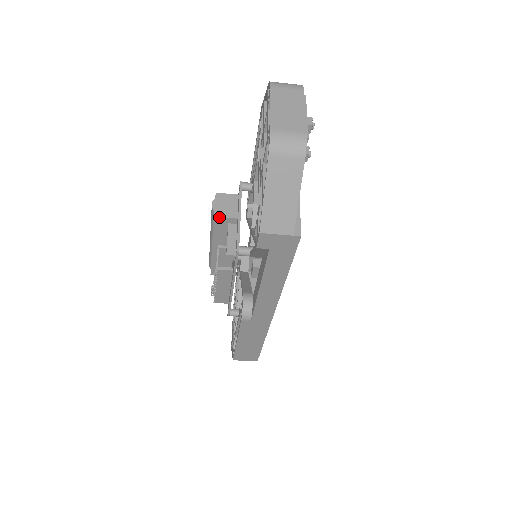
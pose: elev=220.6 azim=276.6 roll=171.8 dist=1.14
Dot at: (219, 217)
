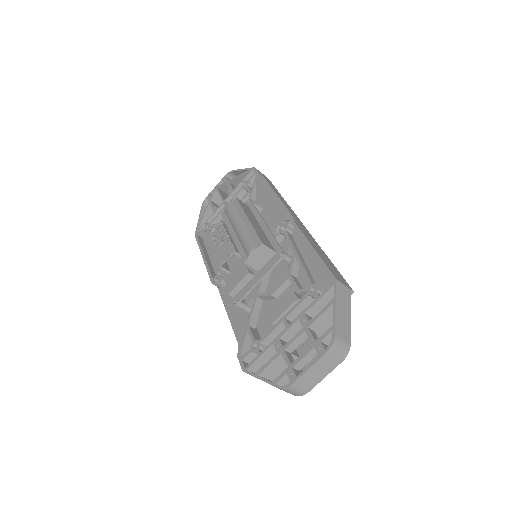
Dot at: (247, 264)
